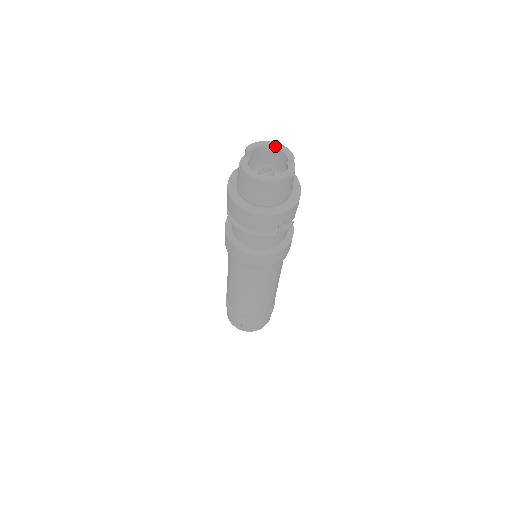
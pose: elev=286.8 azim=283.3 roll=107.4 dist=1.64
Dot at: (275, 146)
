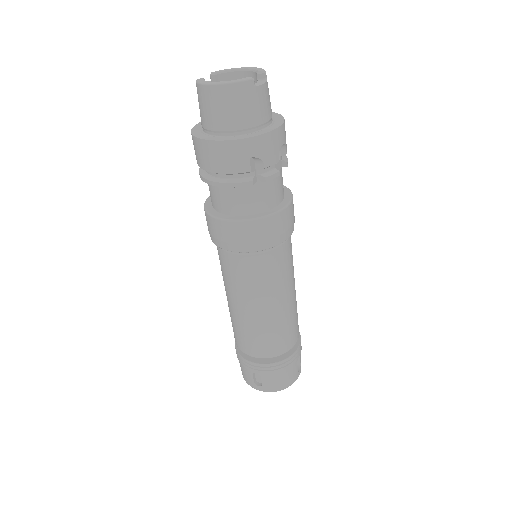
Dot at: (246, 69)
